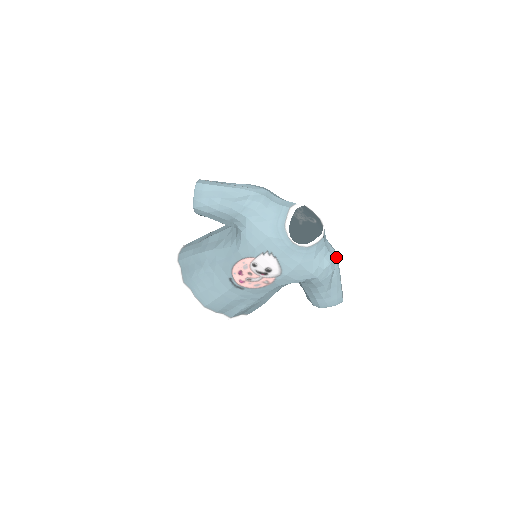
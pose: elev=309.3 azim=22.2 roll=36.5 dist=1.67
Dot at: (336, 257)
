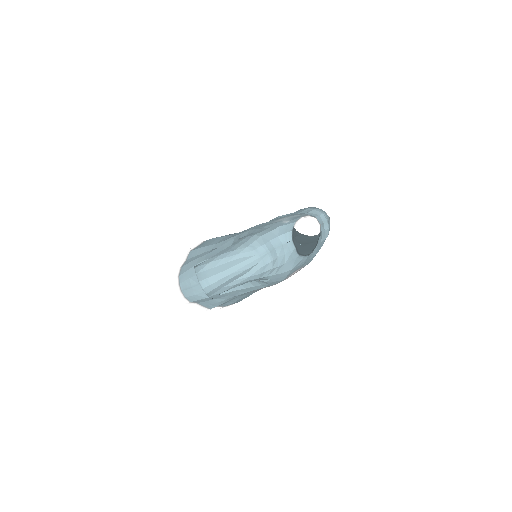
Dot at: (326, 217)
